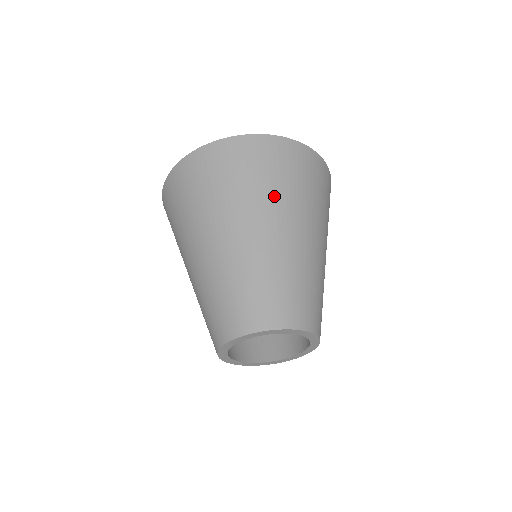
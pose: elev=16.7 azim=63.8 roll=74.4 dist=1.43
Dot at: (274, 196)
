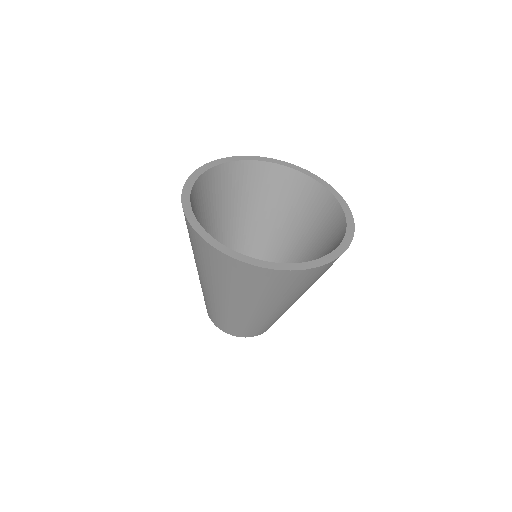
Dot at: (272, 299)
